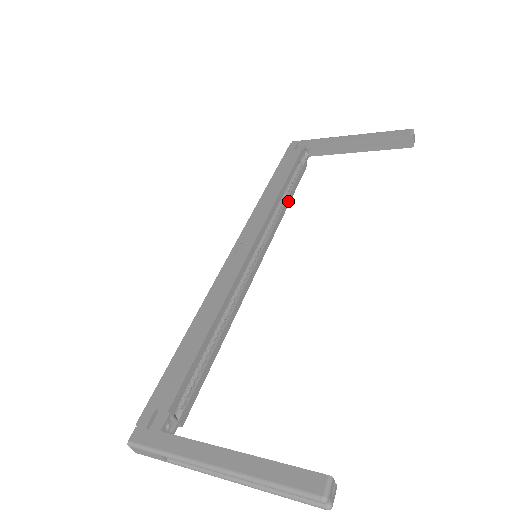
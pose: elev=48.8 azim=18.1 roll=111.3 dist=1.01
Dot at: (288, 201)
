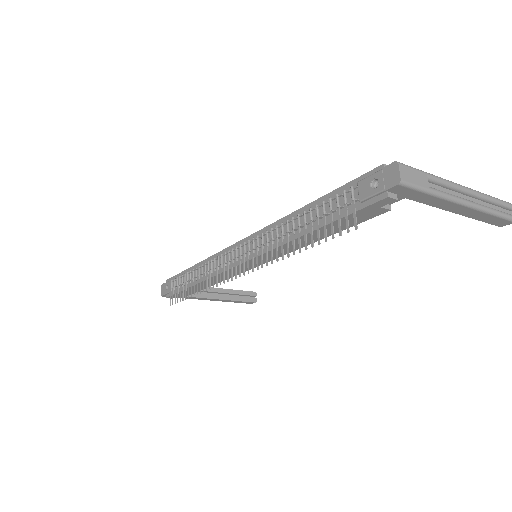
Dot at: occluded
